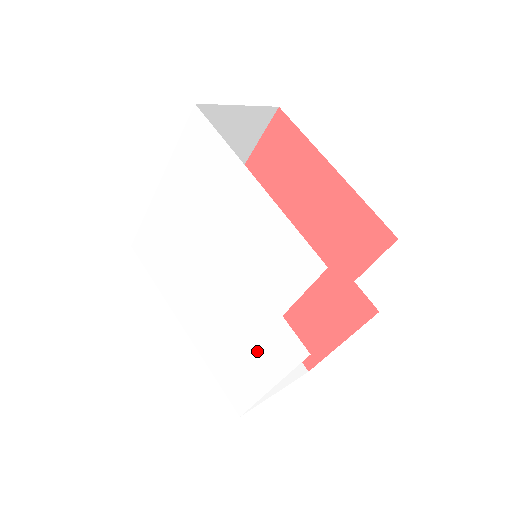
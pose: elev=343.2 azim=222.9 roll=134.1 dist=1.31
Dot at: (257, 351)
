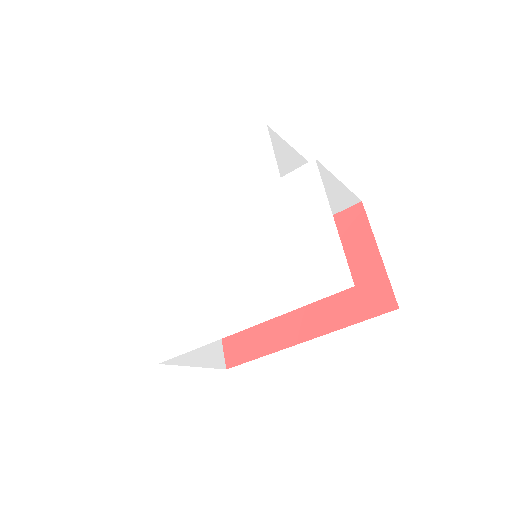
Dot at: (297, 221)
